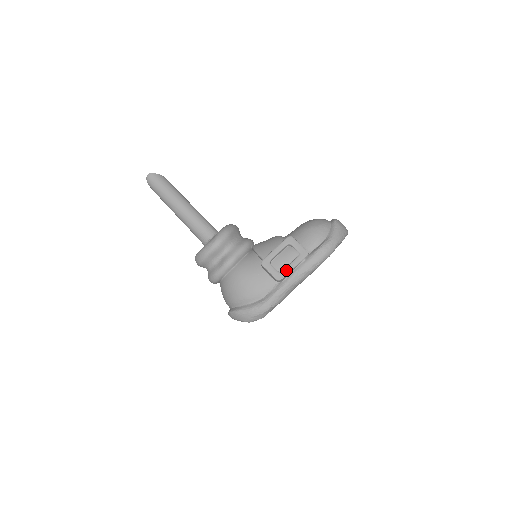
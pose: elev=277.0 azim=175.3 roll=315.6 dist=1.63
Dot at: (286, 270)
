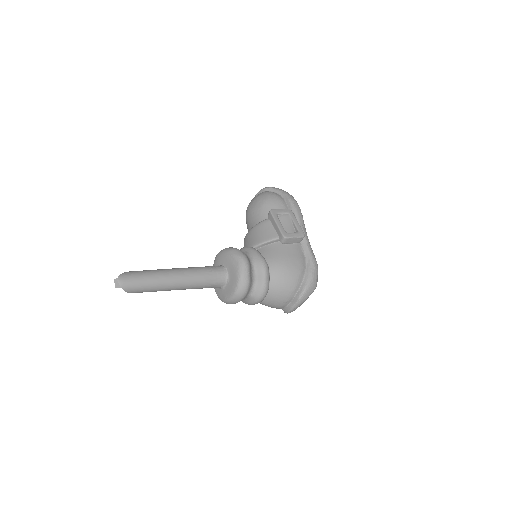
Dot at: (298, 227)
